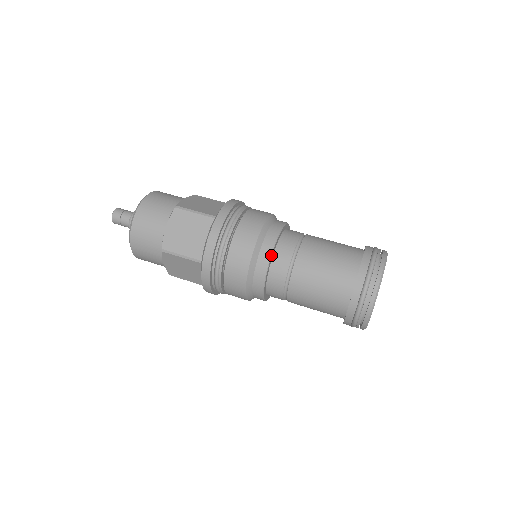
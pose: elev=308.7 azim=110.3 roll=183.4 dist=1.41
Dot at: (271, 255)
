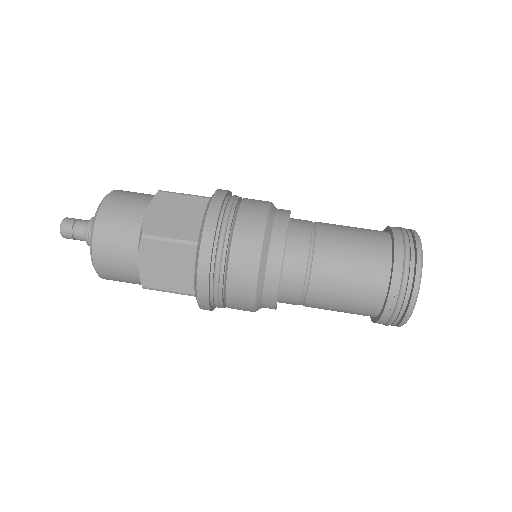
Dot at: (287, 228)
